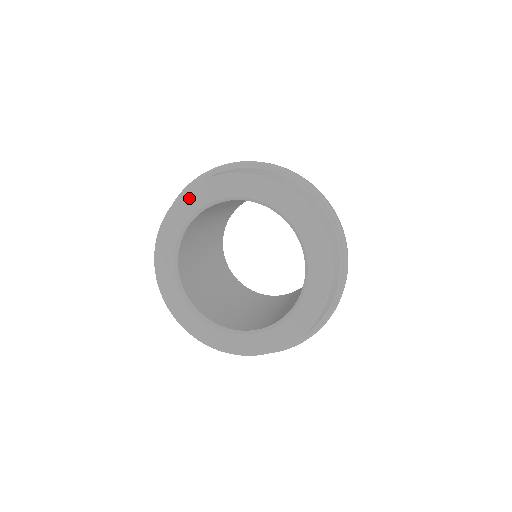
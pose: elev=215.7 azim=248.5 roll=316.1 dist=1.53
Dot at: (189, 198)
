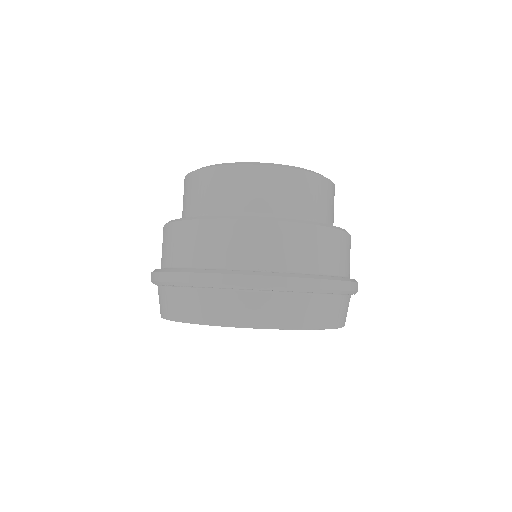
Dot at: occluded
